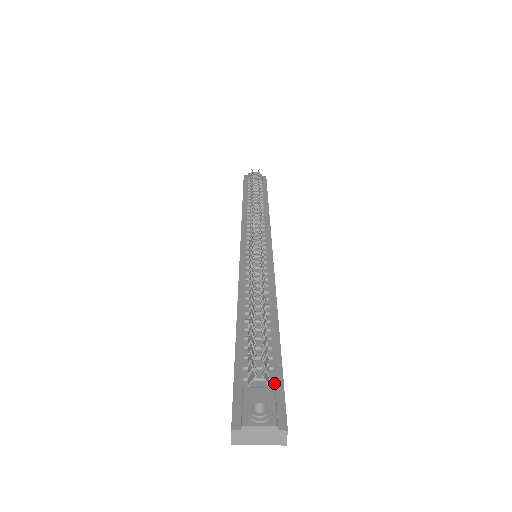
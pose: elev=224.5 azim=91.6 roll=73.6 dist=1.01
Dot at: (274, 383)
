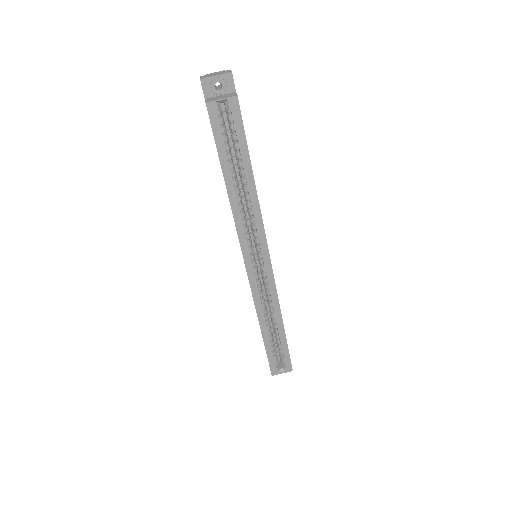
Dot at: occluded
